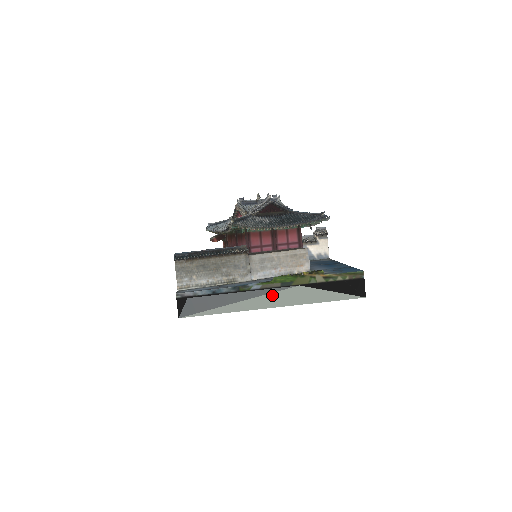
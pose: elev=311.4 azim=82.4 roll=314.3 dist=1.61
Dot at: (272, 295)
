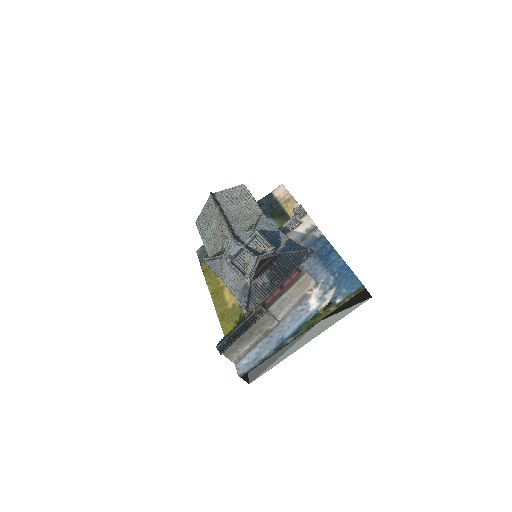
Dot at: (304, 337)
